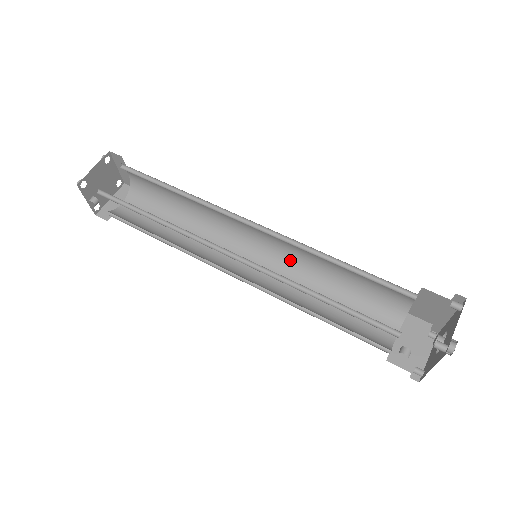
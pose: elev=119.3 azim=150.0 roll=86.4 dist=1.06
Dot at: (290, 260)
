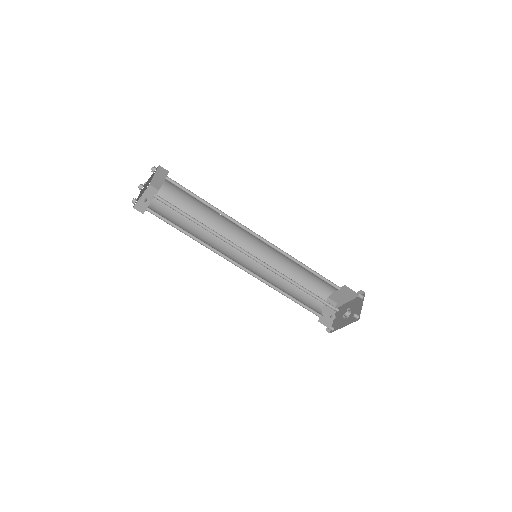
Dot at: (269, 260)
